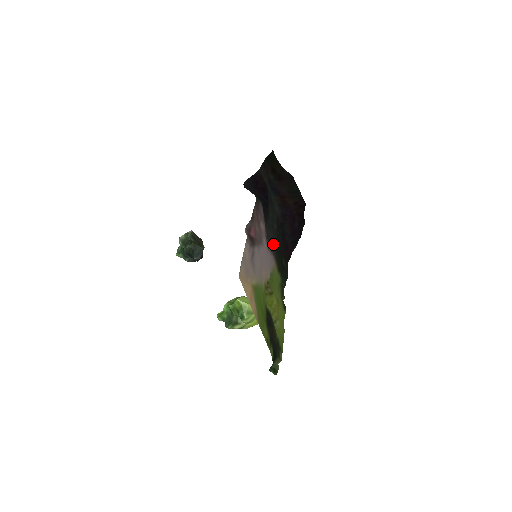
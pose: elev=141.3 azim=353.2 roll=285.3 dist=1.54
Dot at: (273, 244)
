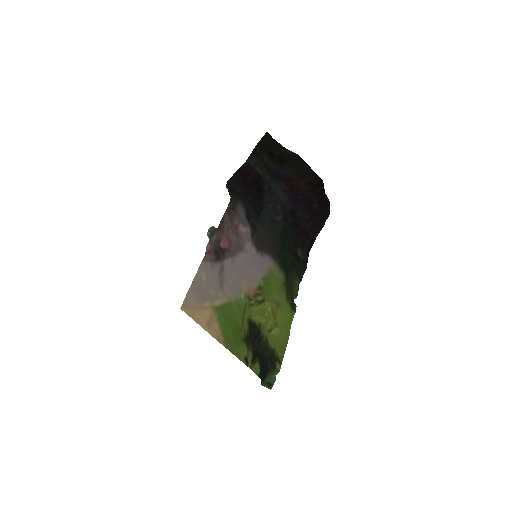
Dot at: (271, 241)
